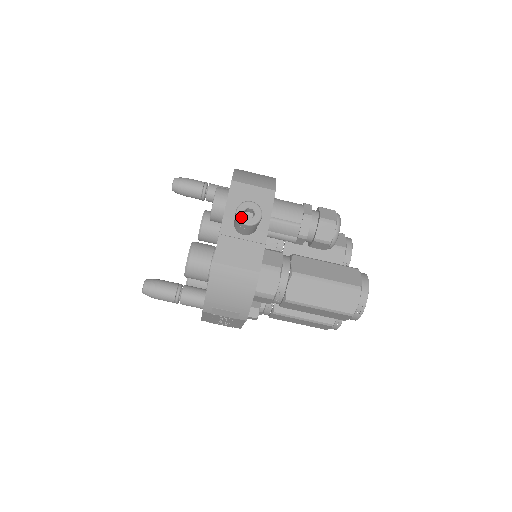
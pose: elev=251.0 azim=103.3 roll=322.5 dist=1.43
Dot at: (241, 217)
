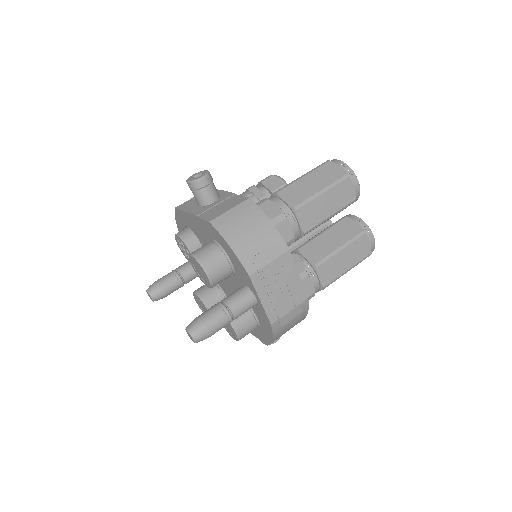
Dot at: (194, 179)
